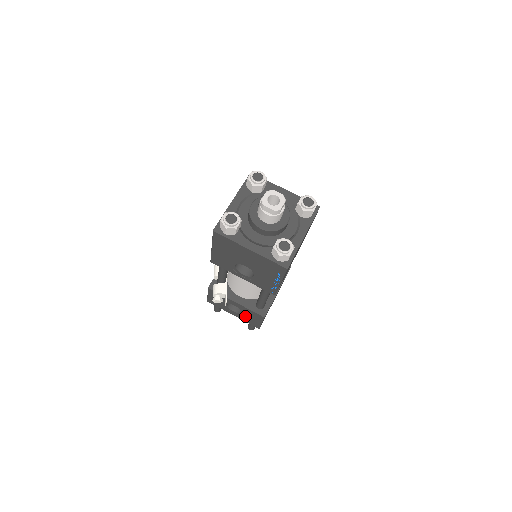
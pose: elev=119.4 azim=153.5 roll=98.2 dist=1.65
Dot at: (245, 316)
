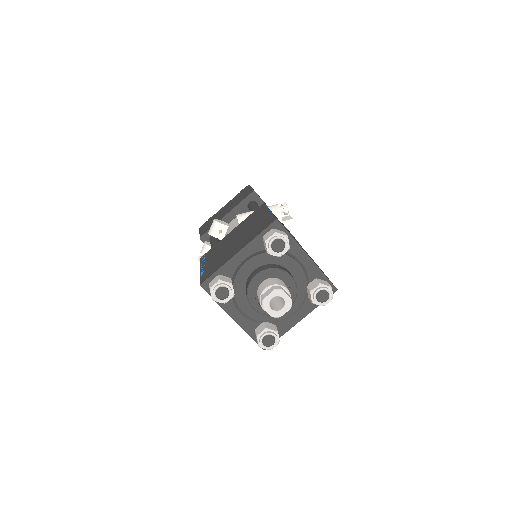
Dot at: occluded
